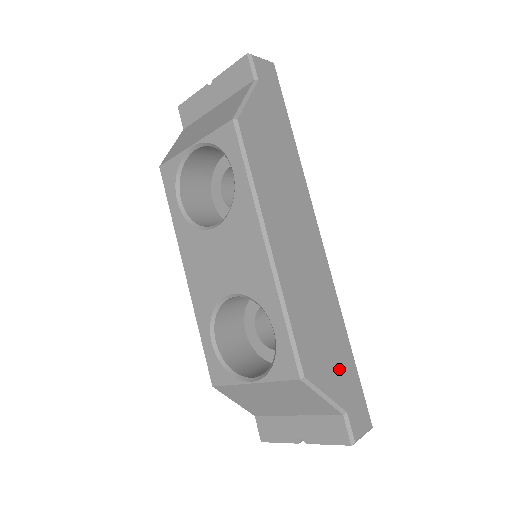
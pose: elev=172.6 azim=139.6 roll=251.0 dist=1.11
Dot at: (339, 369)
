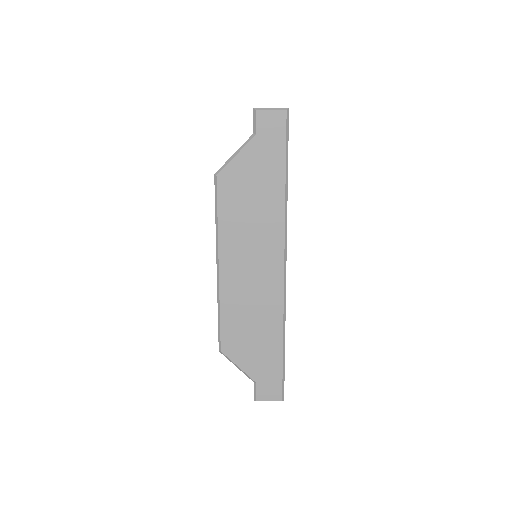
Dot at: (261, 357)
